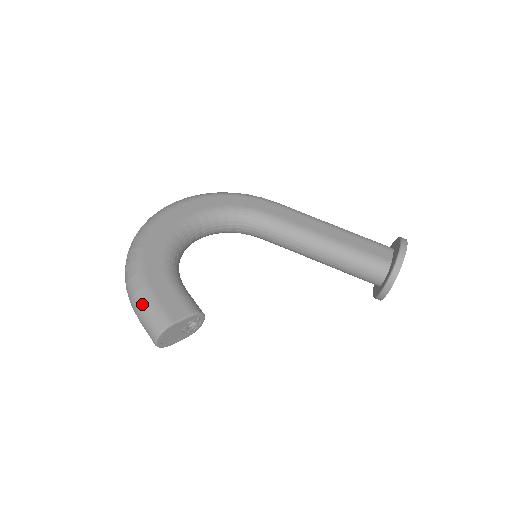
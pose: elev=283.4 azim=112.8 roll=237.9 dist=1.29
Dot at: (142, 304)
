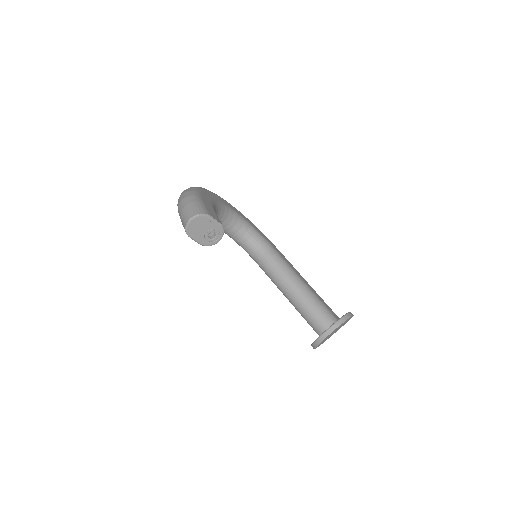
Dot at: (193, 200)
